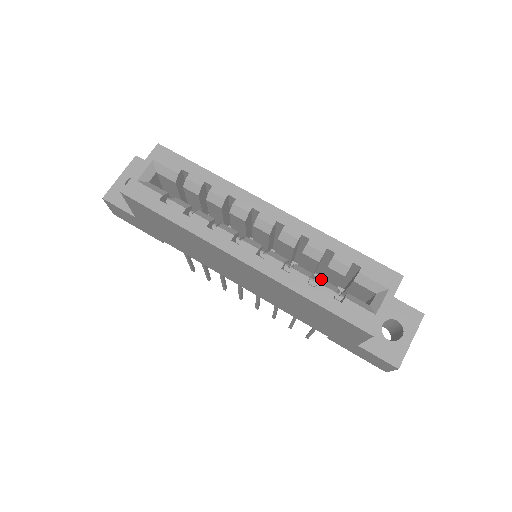
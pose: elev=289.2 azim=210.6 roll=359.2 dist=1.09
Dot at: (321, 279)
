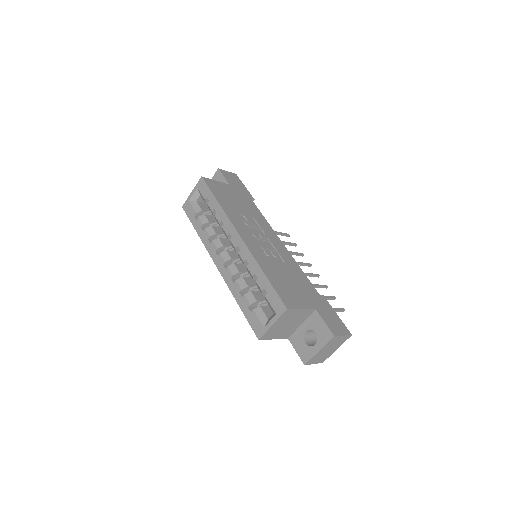
Dot at: (250, 292)
